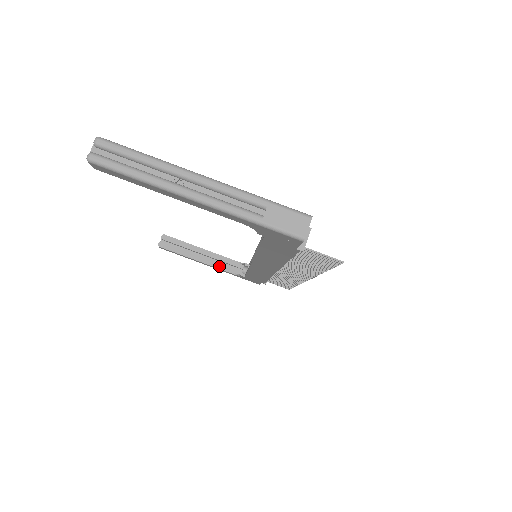
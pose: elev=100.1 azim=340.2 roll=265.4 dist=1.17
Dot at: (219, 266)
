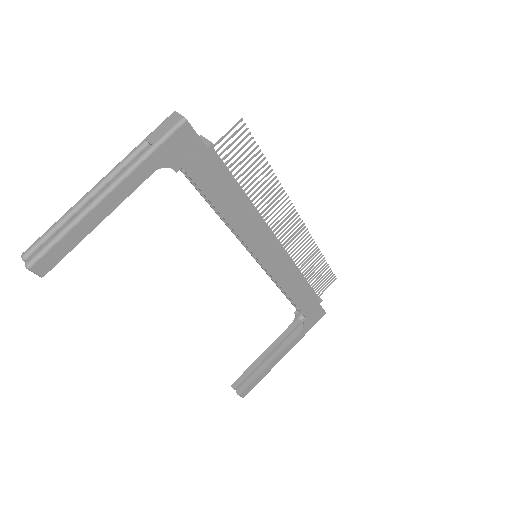
Dot at: (287, 343)
